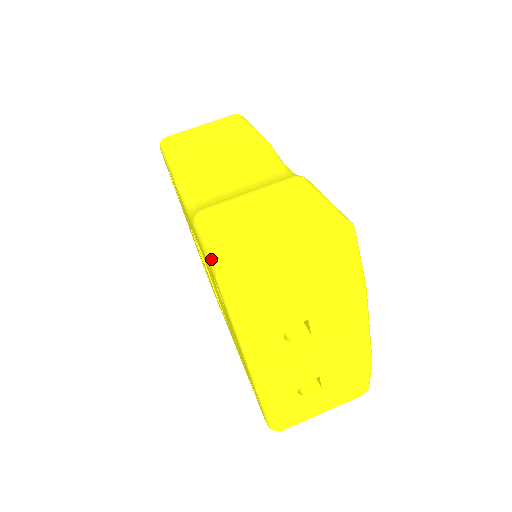
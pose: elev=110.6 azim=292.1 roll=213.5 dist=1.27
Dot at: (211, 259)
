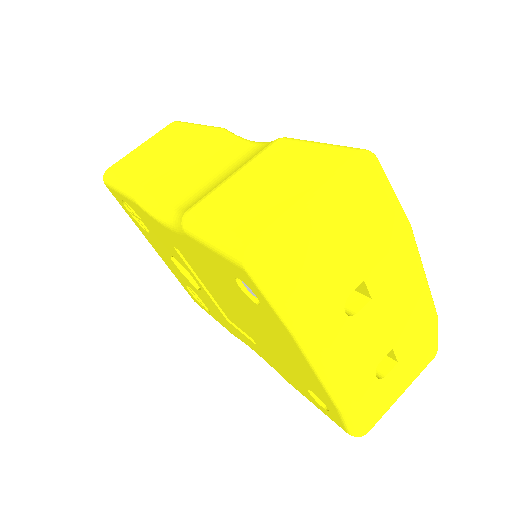
Dot at: (228, 250)
